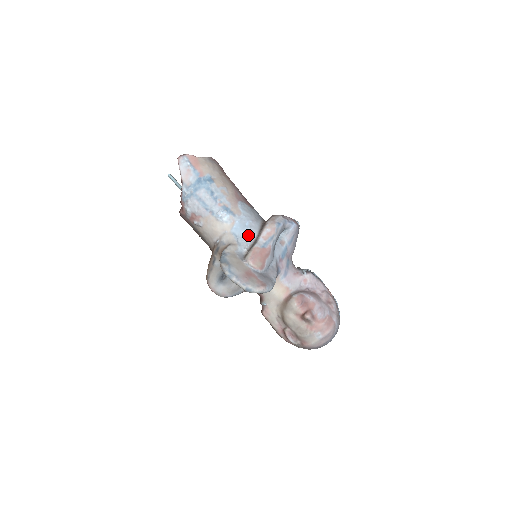
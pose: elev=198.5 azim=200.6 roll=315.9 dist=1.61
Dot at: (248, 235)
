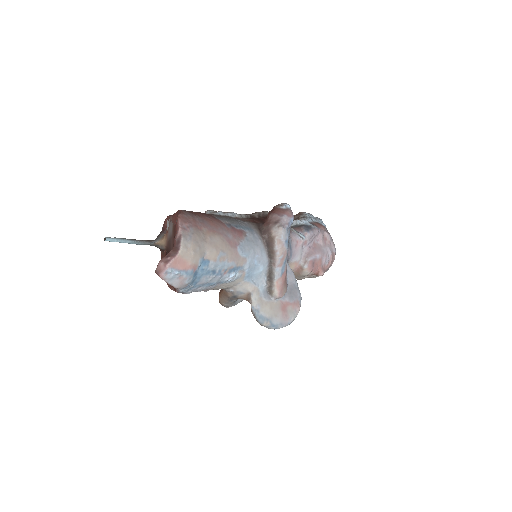
Dot at: (261, 271)
